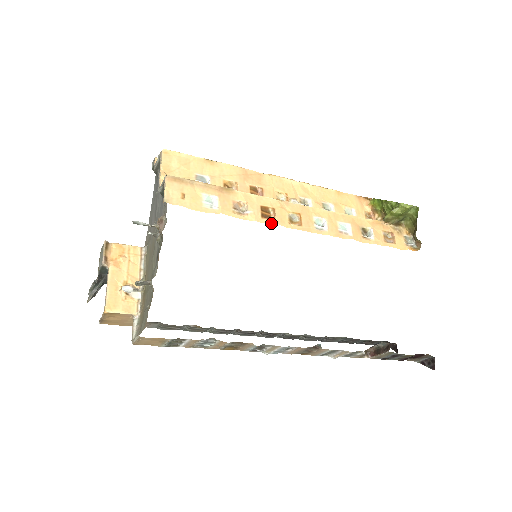
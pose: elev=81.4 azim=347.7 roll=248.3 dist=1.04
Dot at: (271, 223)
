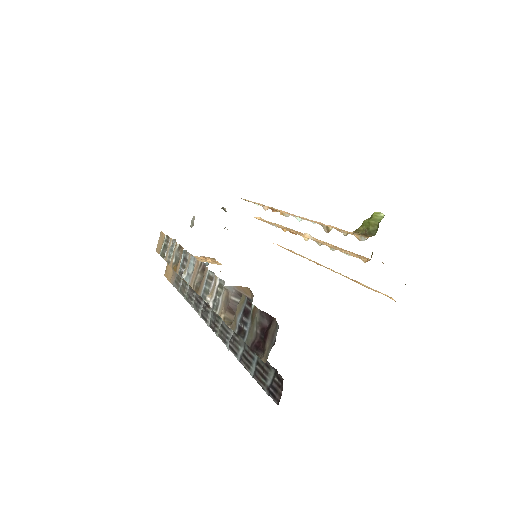
Dot at: (268, 207)
